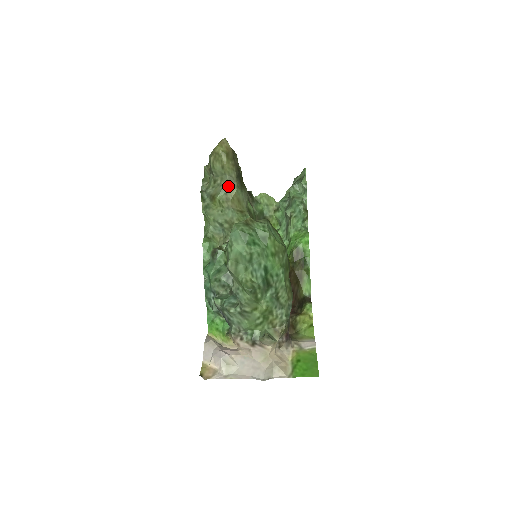
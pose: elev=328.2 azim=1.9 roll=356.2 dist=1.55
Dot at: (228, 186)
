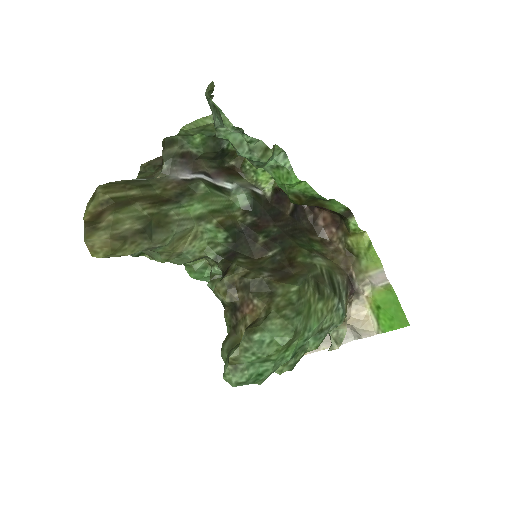
Dot at: (154, 251)
